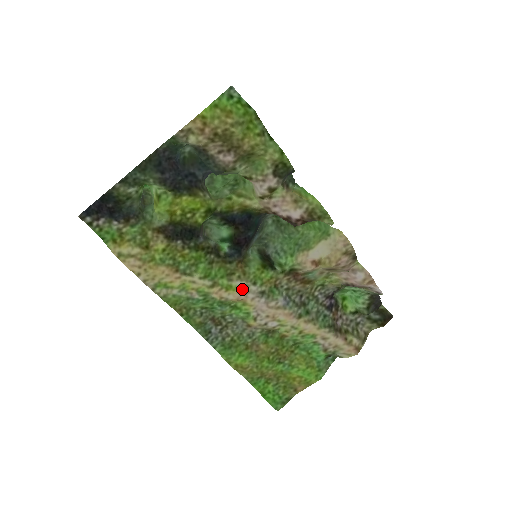
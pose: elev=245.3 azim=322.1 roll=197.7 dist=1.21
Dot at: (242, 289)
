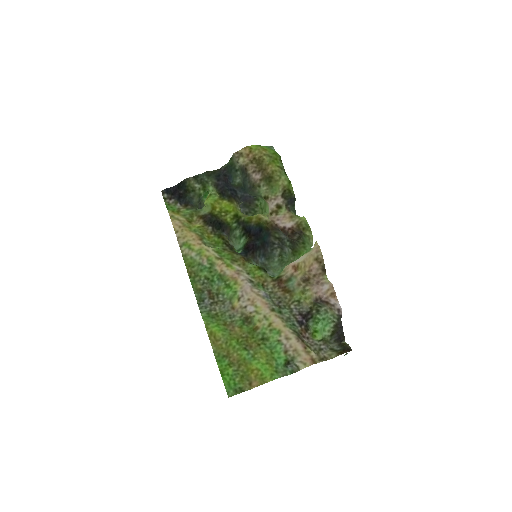
Dot at: (238, 271)
